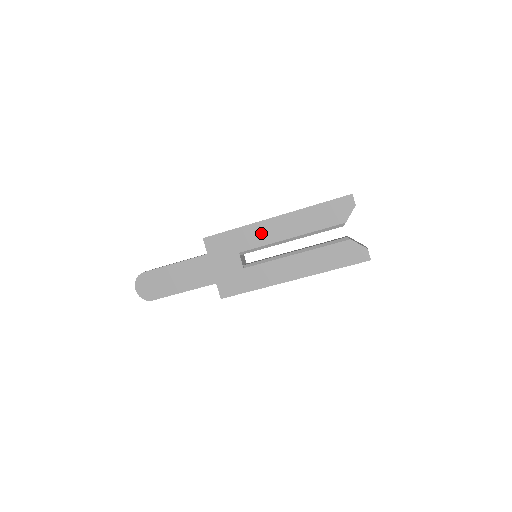
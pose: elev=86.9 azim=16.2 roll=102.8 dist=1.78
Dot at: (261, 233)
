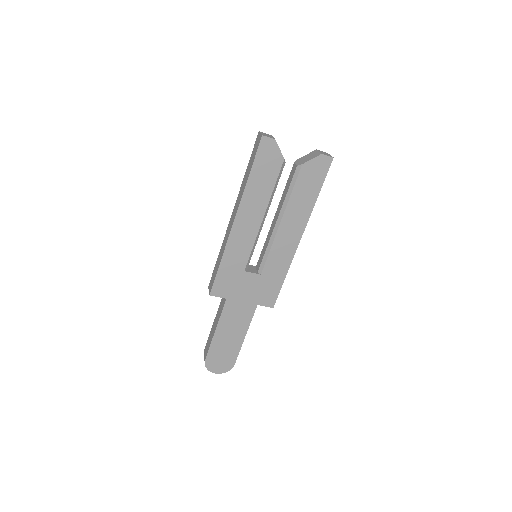
Dot at: (240, 242)
